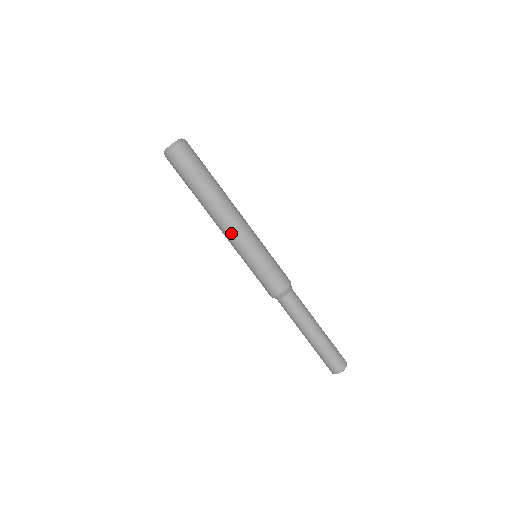
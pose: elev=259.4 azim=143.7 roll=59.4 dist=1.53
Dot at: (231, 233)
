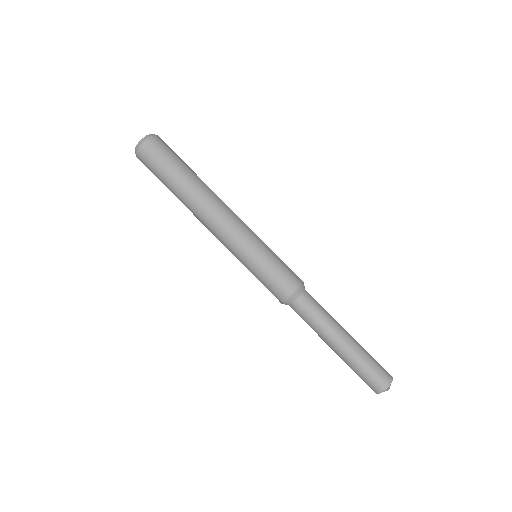
Dot at: (226, 225)
